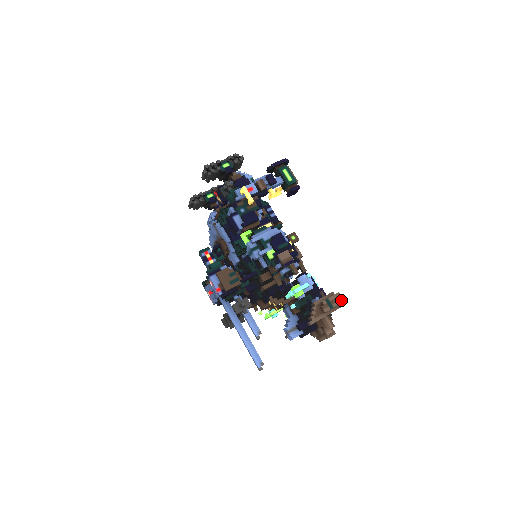
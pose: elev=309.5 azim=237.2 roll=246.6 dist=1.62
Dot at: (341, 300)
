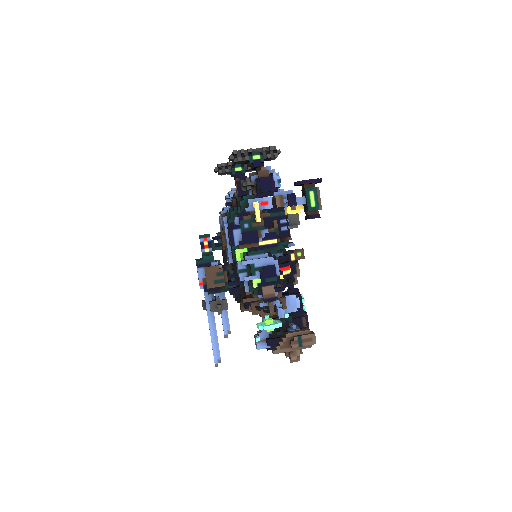
Dot at: (313, 342)
